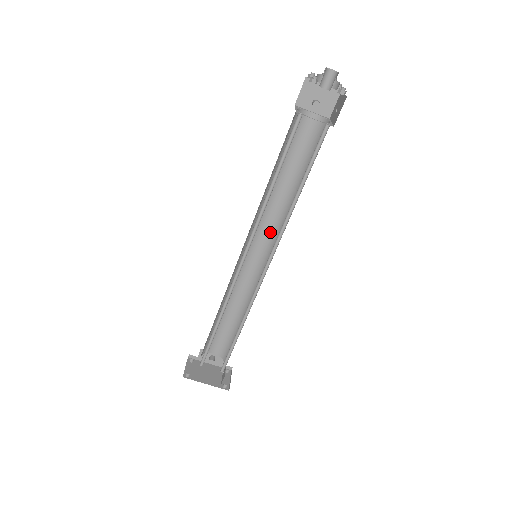
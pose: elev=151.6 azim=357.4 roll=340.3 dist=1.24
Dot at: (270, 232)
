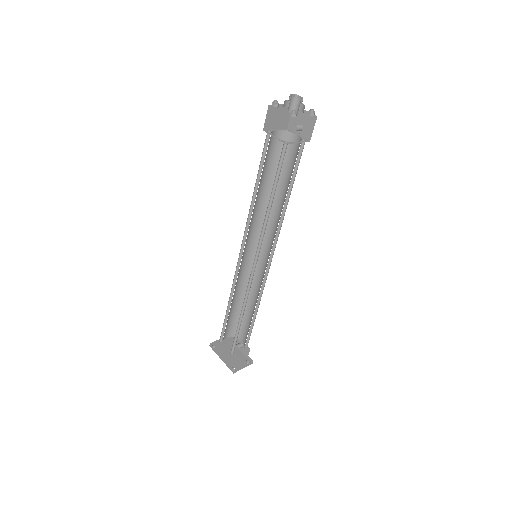
Dot at: (273, 239)
